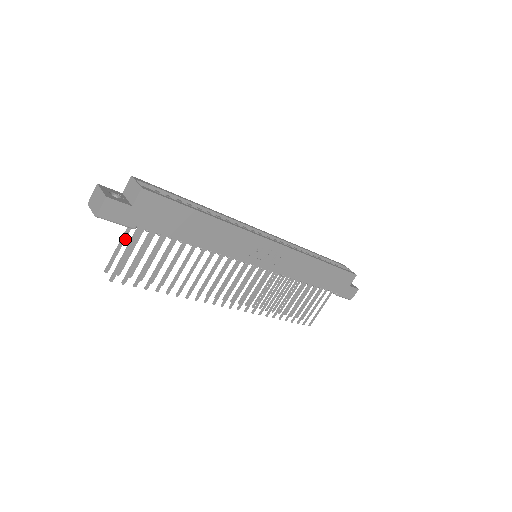
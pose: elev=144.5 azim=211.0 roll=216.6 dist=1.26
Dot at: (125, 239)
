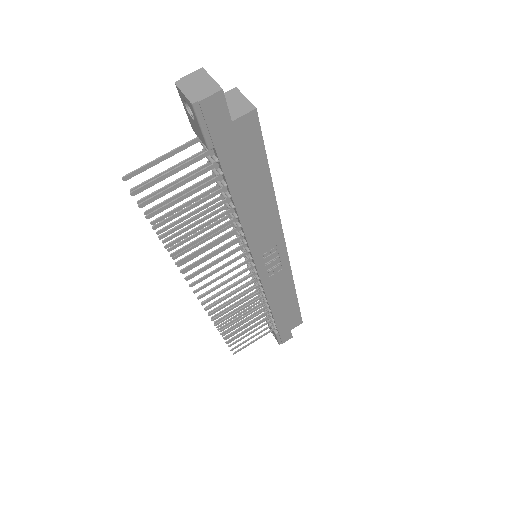
Dot at: (174, 154)
